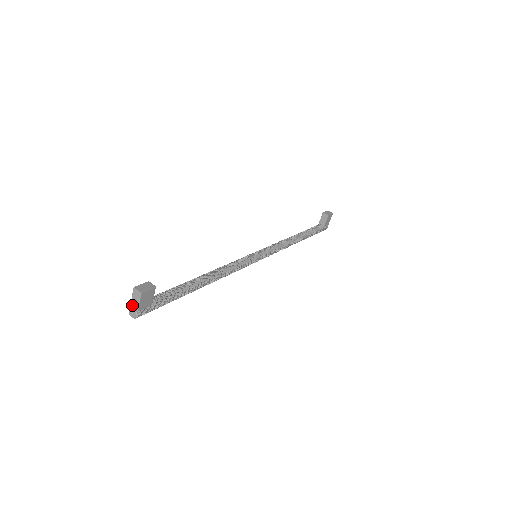
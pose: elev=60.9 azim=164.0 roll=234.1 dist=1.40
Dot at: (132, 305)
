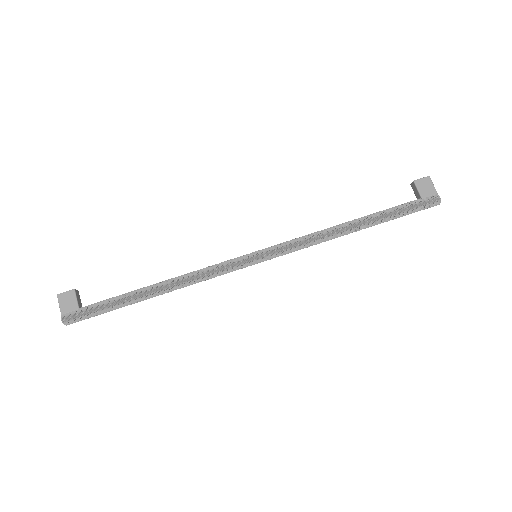
Dot at: (63, 313)
